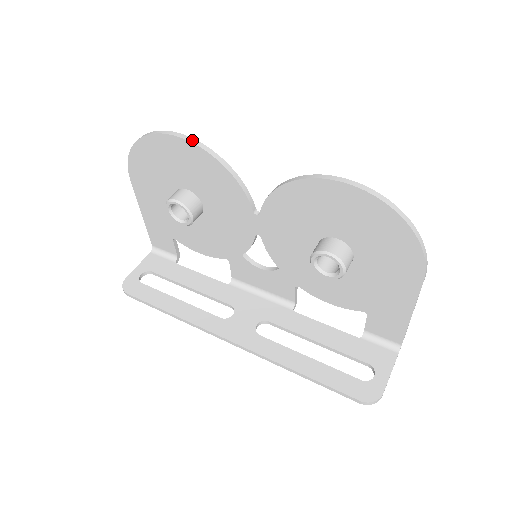
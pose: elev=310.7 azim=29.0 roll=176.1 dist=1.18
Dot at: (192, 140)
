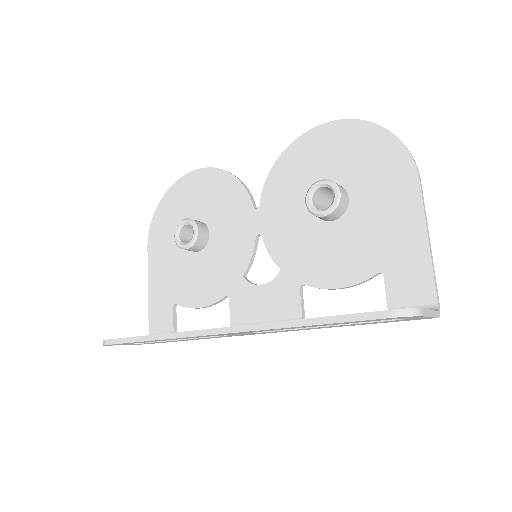
Dot at: (208, 168)
